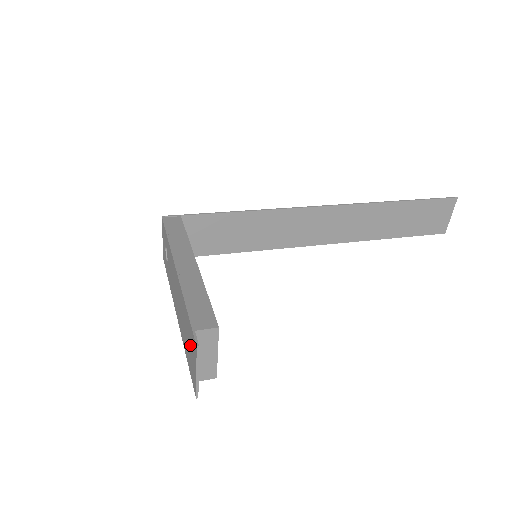
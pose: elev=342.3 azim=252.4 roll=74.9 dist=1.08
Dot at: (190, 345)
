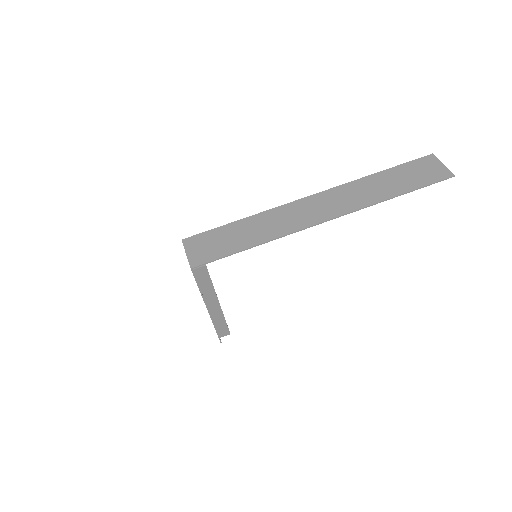
Dot at: occluded
